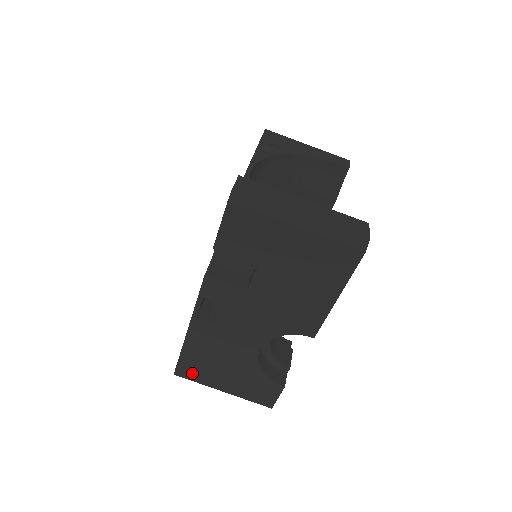
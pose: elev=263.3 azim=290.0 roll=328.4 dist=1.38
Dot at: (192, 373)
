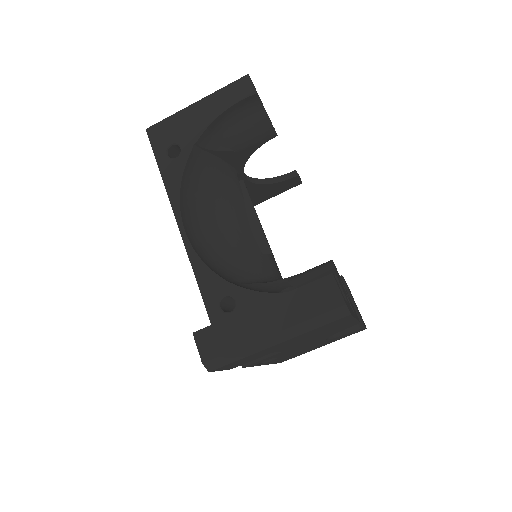
Dot at: occluded
